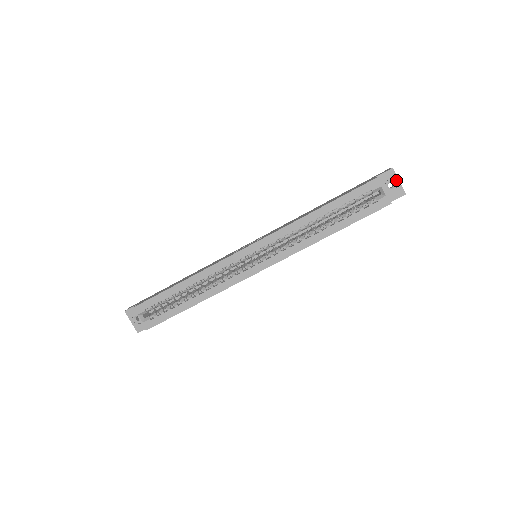
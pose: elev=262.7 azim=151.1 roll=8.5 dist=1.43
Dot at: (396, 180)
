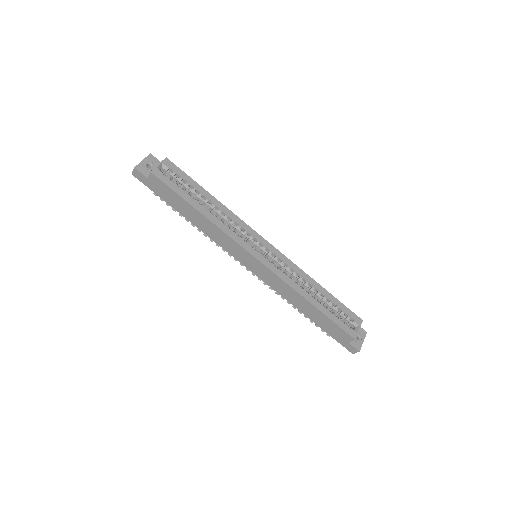
Dot at: (363, 339)
